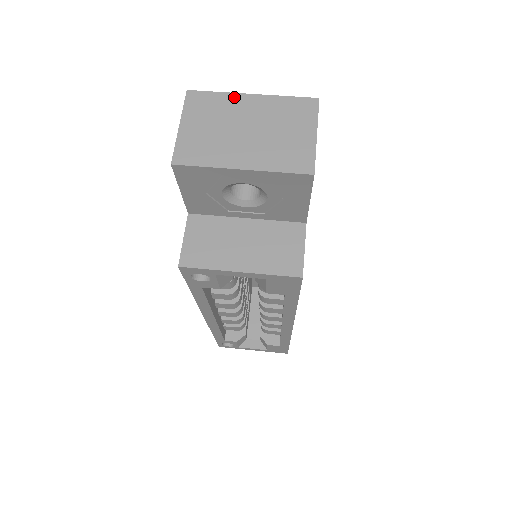
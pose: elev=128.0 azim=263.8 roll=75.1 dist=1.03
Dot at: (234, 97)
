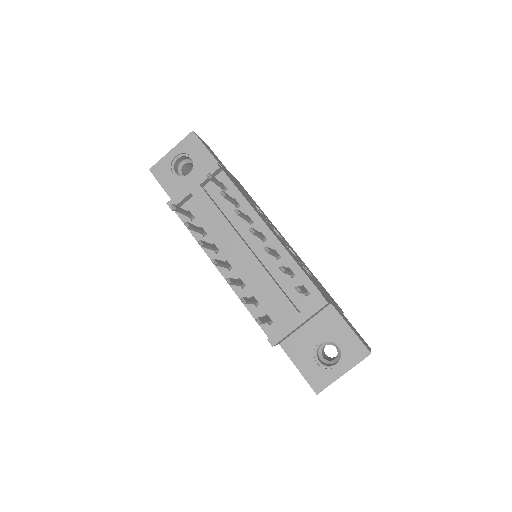
Dot at: occluded
